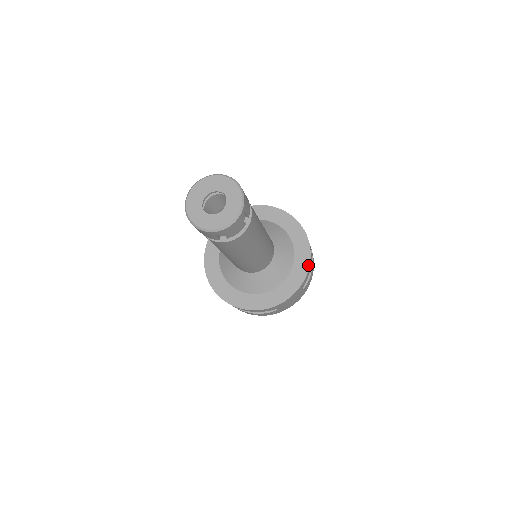
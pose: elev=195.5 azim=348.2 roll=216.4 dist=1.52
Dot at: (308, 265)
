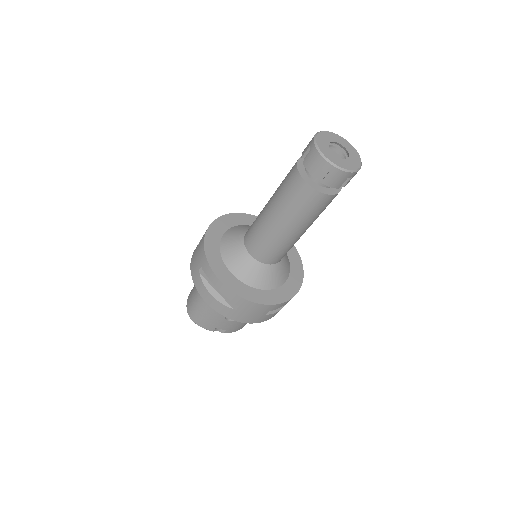
Dot at: (291, 297)
